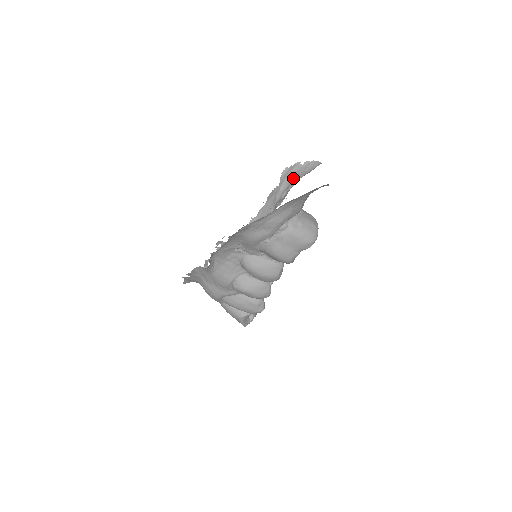
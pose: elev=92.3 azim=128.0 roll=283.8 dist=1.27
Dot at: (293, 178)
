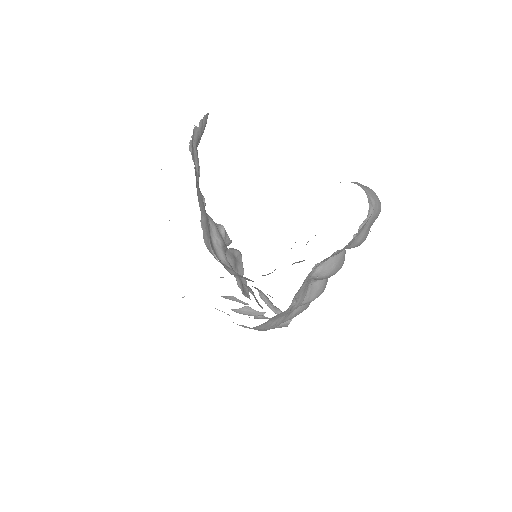
Dot at: (196, 148)
